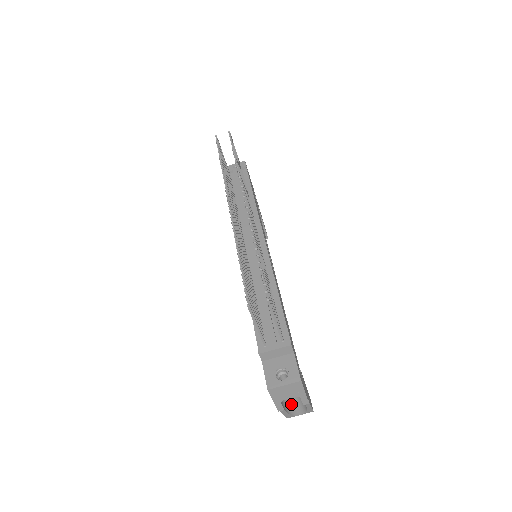
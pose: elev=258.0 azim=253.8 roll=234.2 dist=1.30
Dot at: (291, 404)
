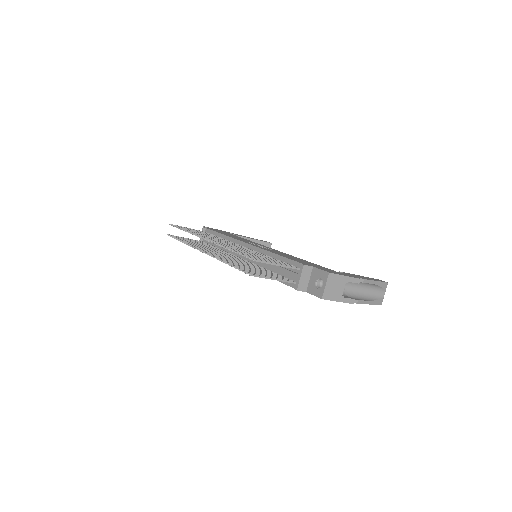
Dot at: (366, 294)
